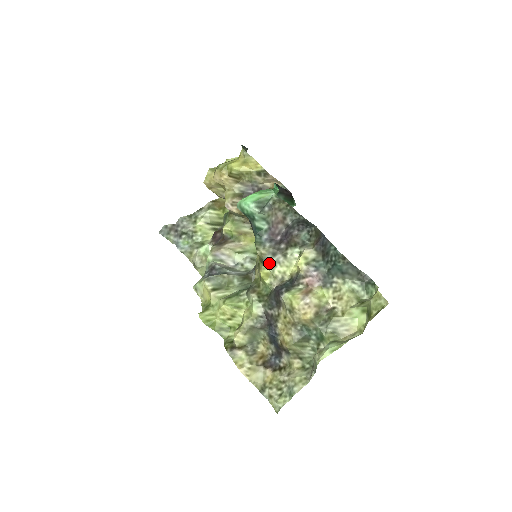
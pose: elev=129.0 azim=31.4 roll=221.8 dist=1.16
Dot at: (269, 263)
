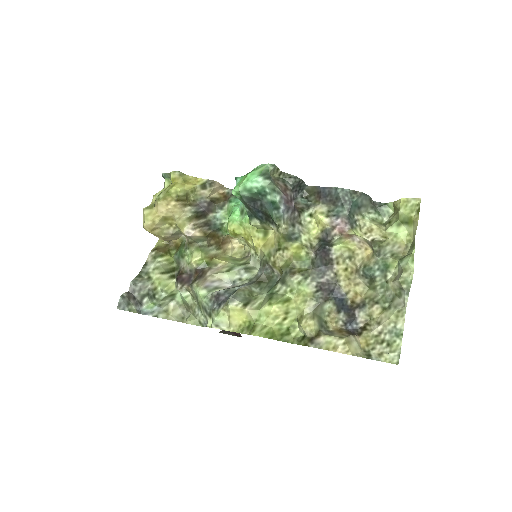
Dot at: (294, 235)
